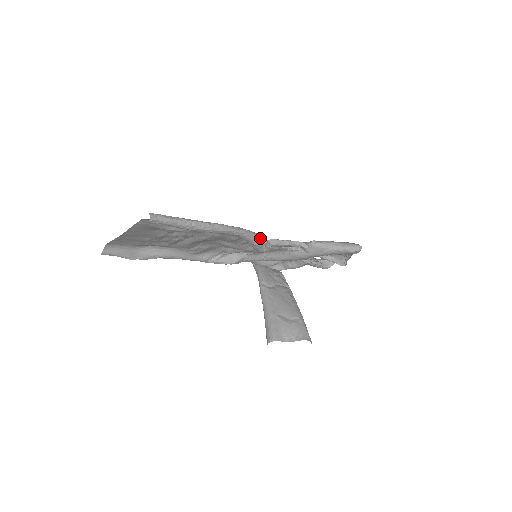
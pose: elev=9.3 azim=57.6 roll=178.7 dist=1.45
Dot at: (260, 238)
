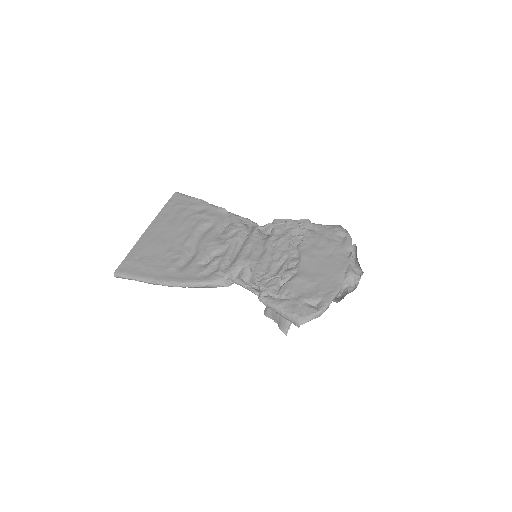
Dot at: (207, 286)
